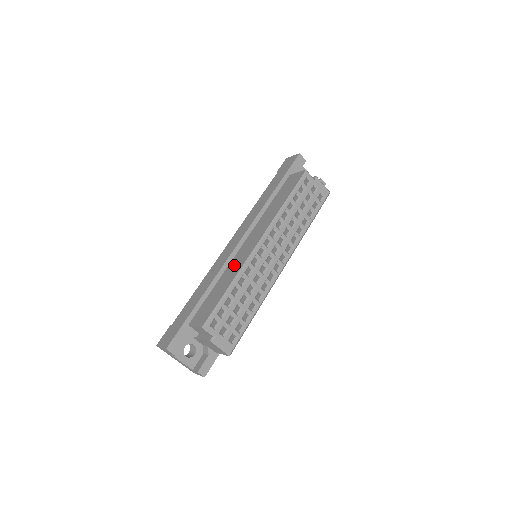
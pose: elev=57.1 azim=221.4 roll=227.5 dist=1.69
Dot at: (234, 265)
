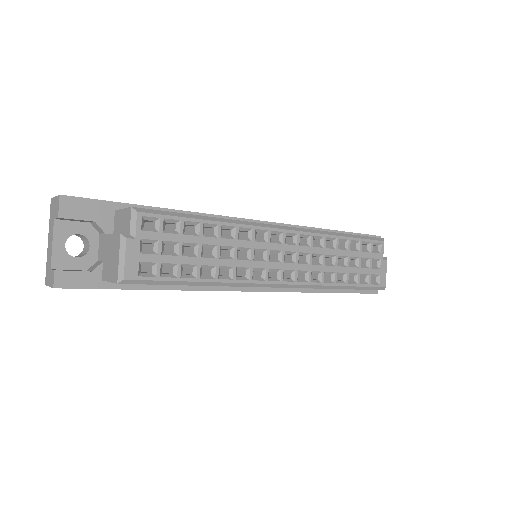
Dot at: occluded
